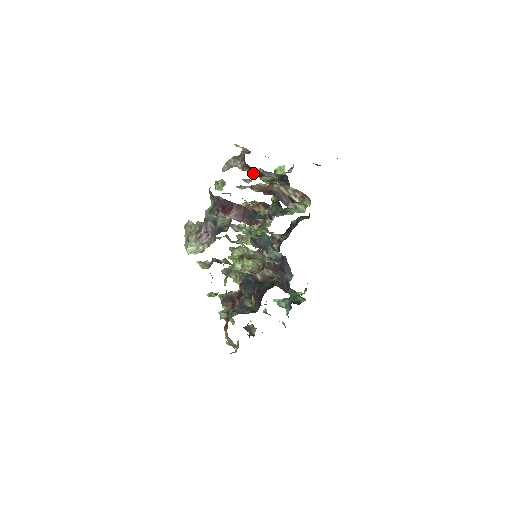
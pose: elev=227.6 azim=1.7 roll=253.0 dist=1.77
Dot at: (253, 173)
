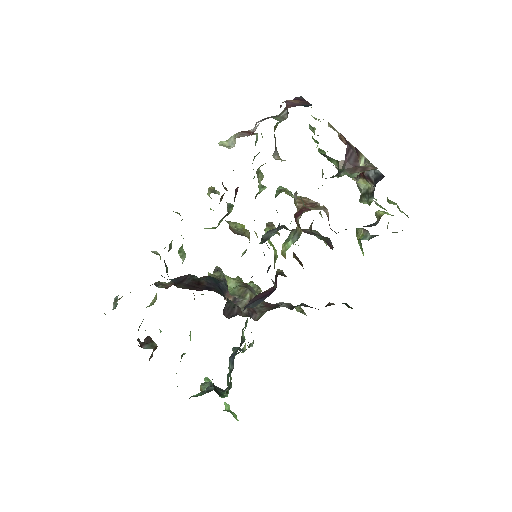
Dot at: occluded
